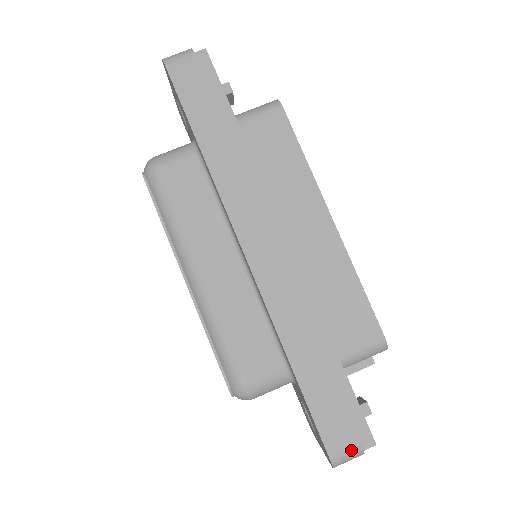
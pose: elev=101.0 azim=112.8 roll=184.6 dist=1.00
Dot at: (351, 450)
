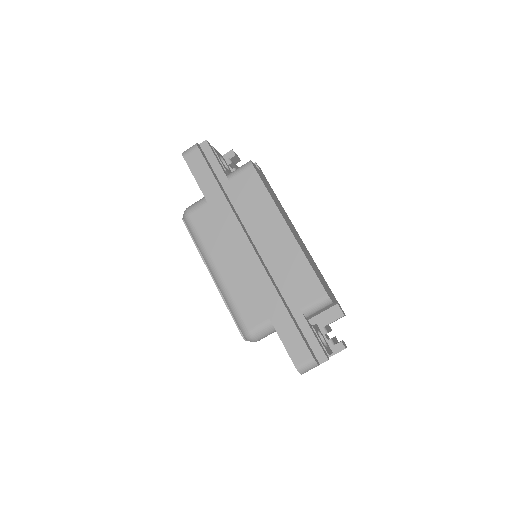
Dot at: (308, 362)
